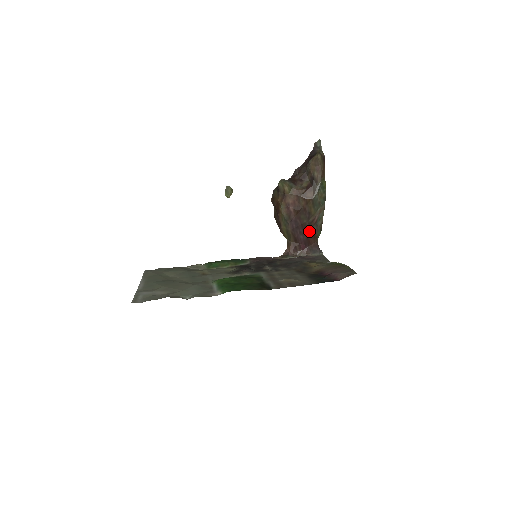
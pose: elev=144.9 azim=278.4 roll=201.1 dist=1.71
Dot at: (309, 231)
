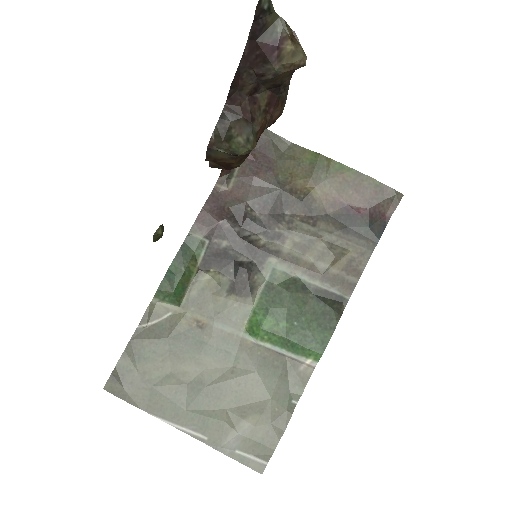
Dot at: occluded
